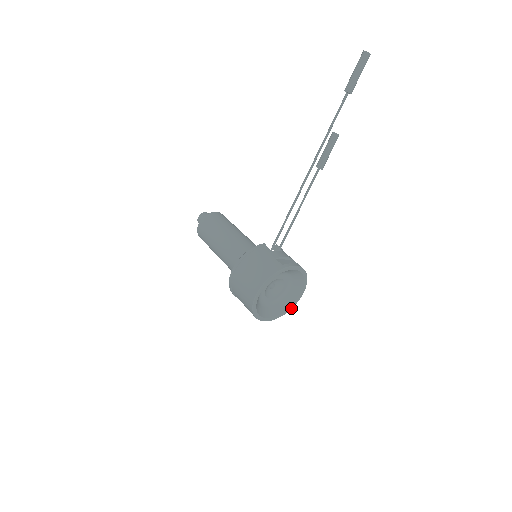
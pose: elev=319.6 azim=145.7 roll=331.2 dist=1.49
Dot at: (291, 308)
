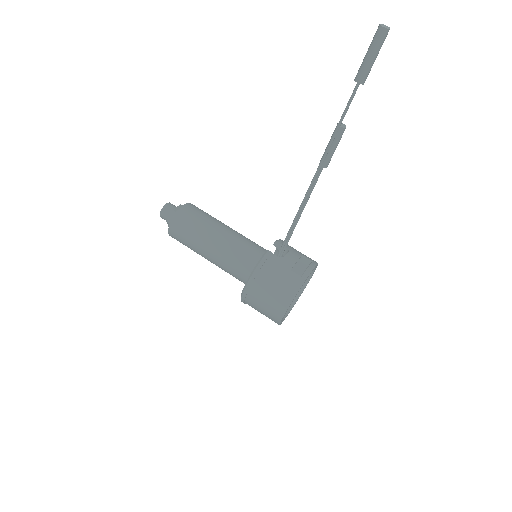
Dot at: occluded
